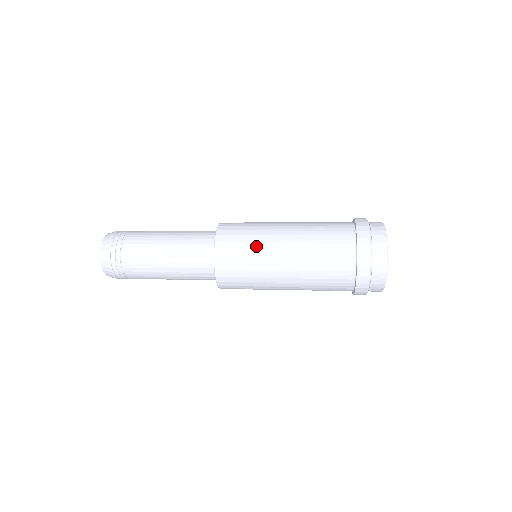
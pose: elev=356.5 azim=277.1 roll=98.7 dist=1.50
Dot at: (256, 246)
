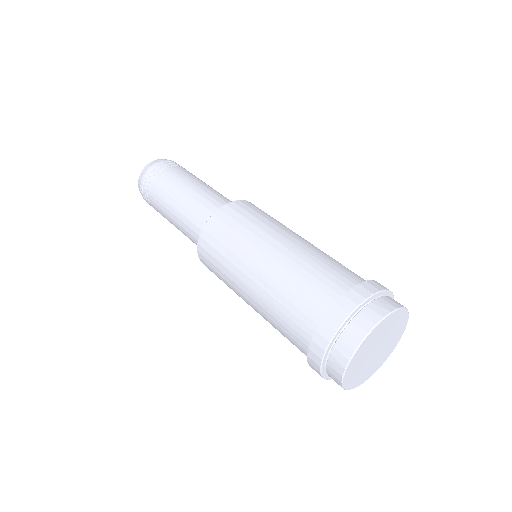
Dot at: (230, 257)
